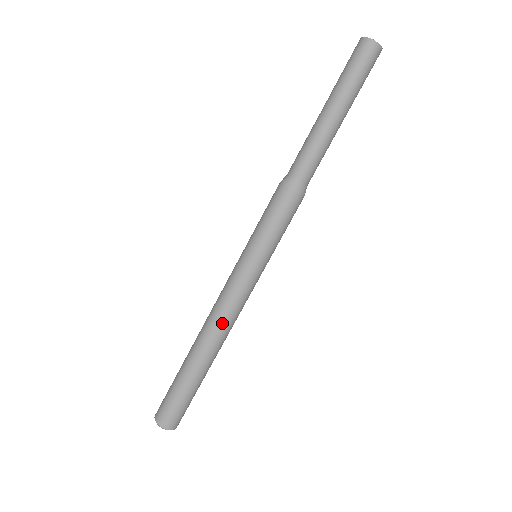
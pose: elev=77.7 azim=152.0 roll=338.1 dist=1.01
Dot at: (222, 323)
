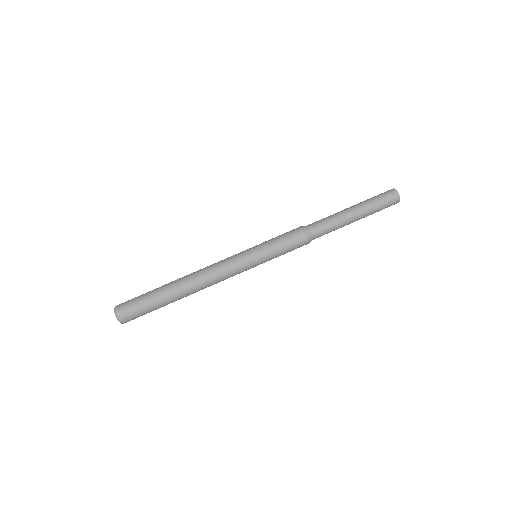
Dot at: (209, 281)
